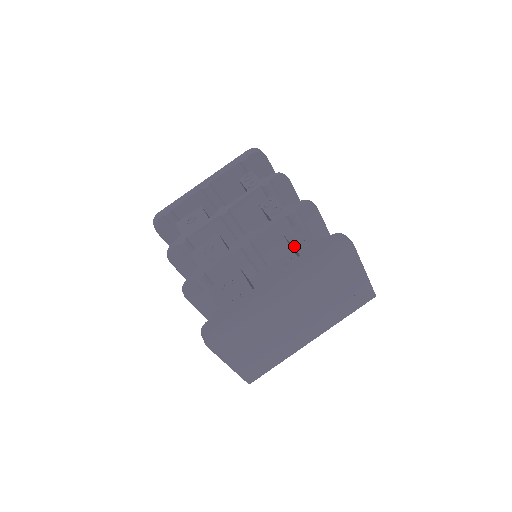
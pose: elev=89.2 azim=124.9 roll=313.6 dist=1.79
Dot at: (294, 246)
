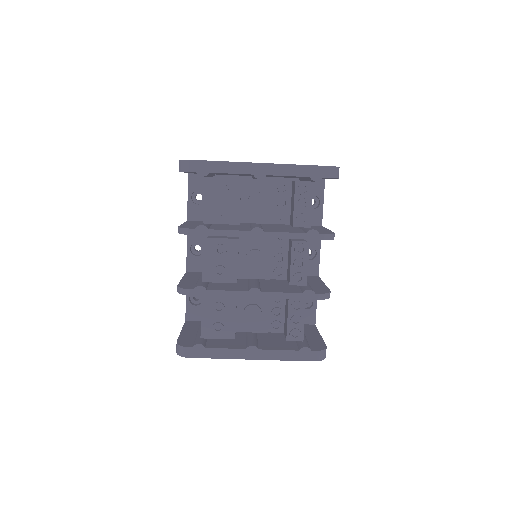
Dot at: (289, 318)
